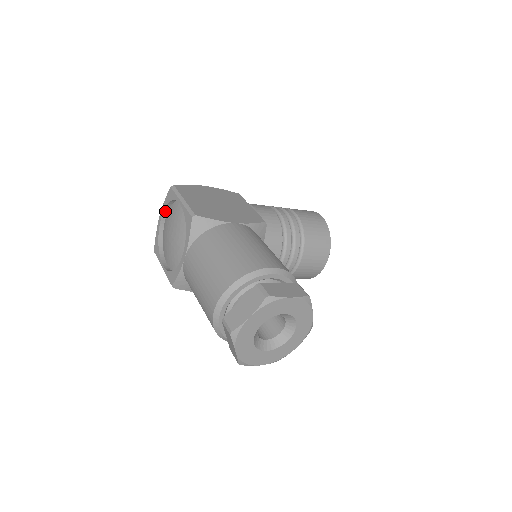
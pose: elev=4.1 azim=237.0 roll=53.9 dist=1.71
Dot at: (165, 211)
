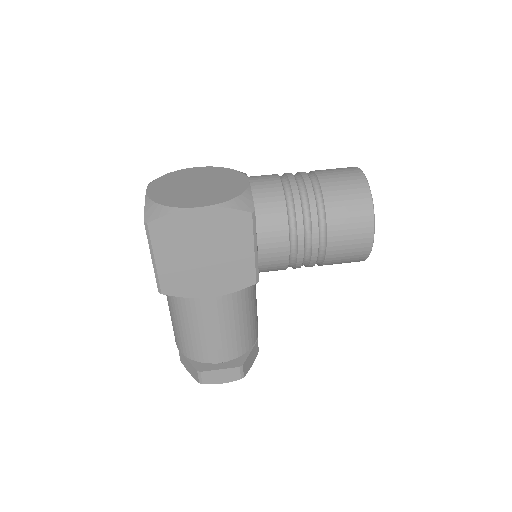
Dot at: occluded
